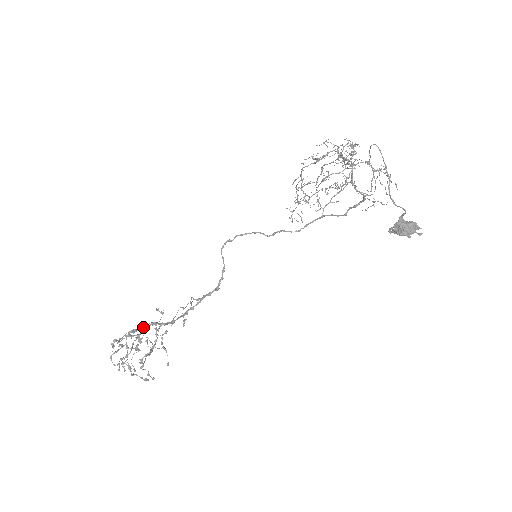
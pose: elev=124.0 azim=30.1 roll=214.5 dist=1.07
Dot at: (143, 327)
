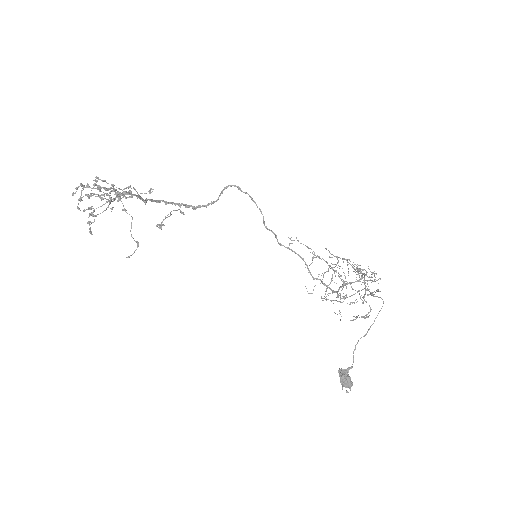
Dot at: occluded
